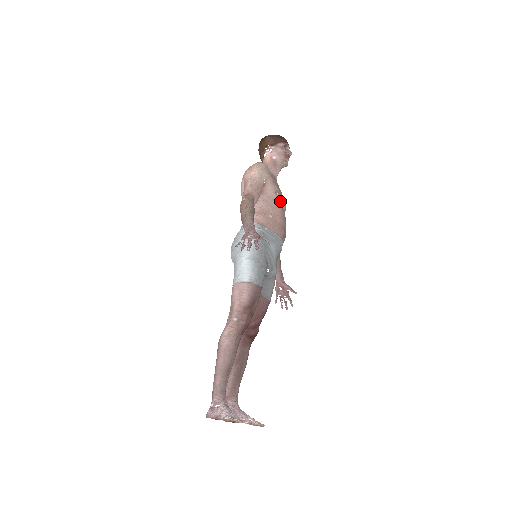
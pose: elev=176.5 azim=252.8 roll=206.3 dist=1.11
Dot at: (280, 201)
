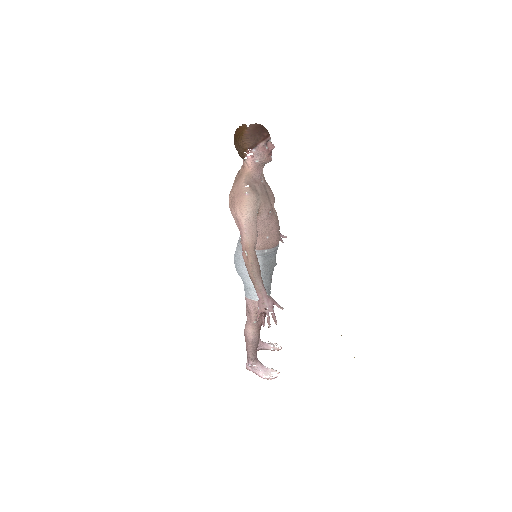
Dot at: (272, 213)
